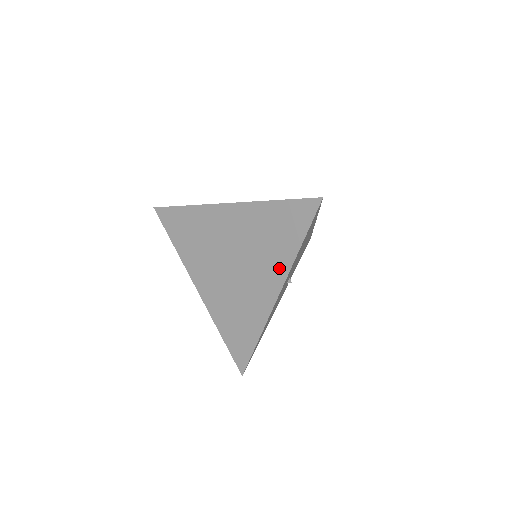
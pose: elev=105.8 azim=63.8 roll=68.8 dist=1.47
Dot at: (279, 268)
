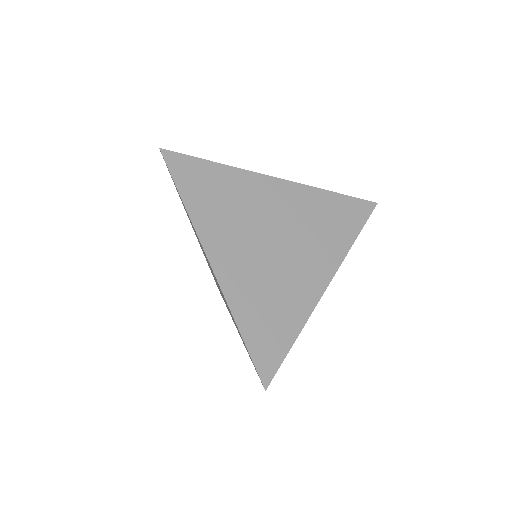
Dot at: occluded
